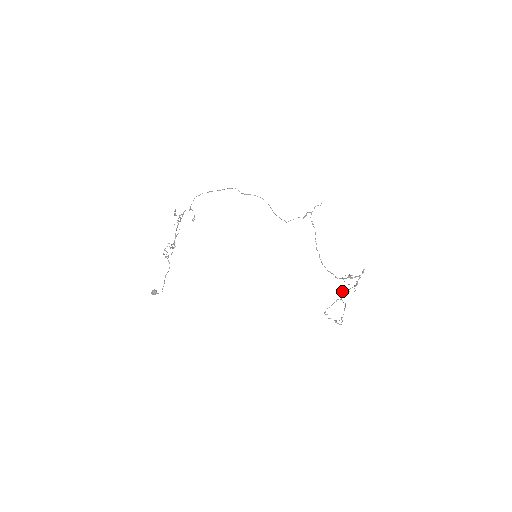
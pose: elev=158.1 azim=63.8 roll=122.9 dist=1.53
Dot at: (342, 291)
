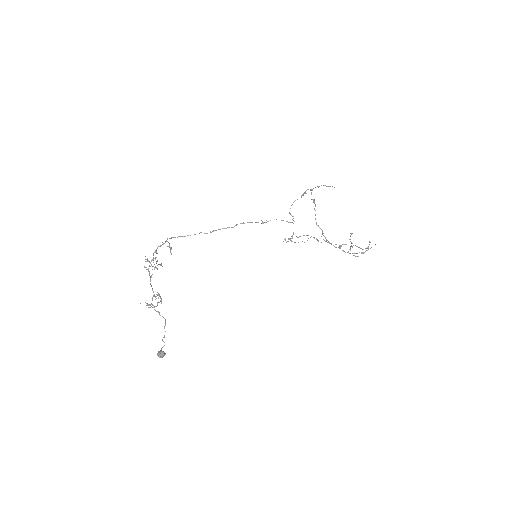
Dot at: occluded
